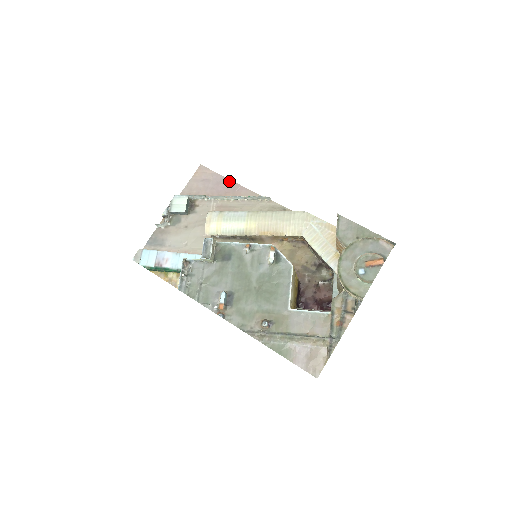
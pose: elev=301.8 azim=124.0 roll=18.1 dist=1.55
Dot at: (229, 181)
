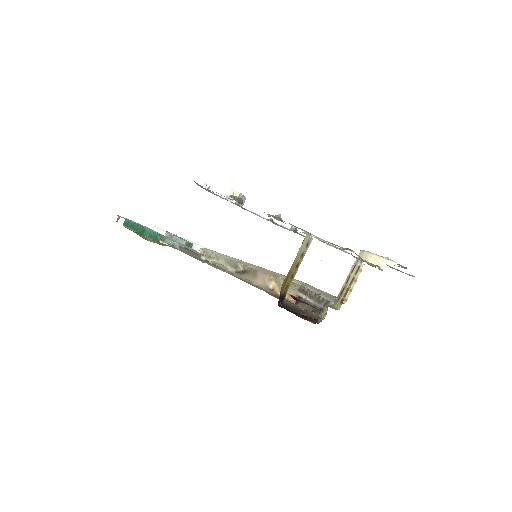
Dot at: occluded
